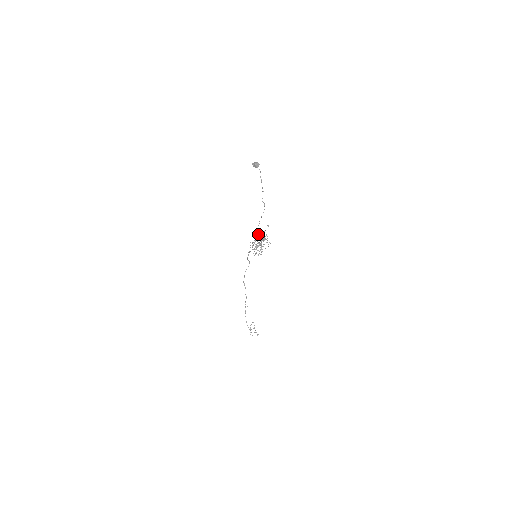
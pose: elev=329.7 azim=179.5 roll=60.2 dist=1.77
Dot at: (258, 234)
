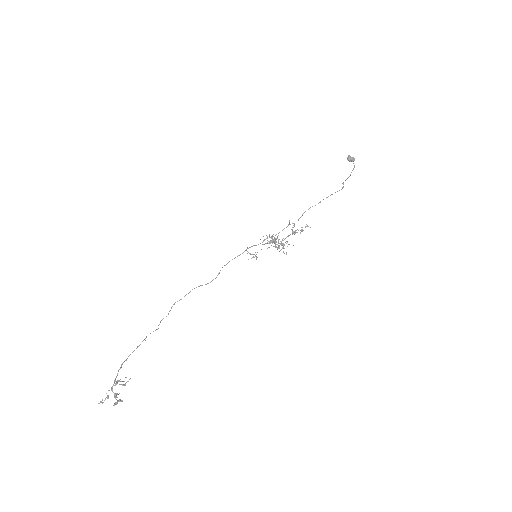
Dot at: occluded
